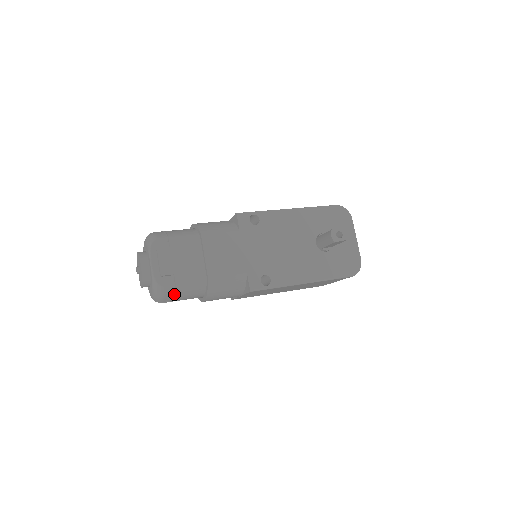
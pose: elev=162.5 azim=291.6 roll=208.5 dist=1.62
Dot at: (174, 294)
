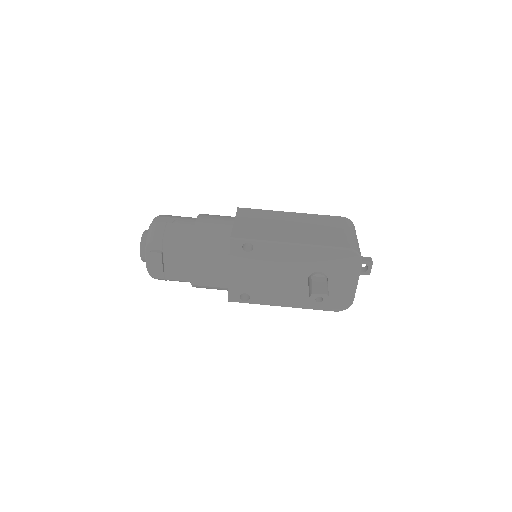
Dot at: (166, 280)
